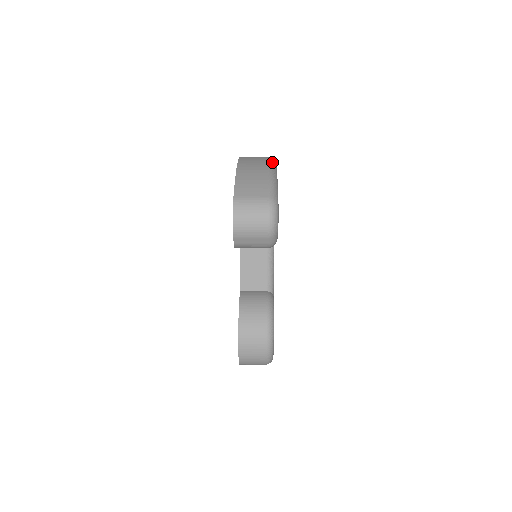
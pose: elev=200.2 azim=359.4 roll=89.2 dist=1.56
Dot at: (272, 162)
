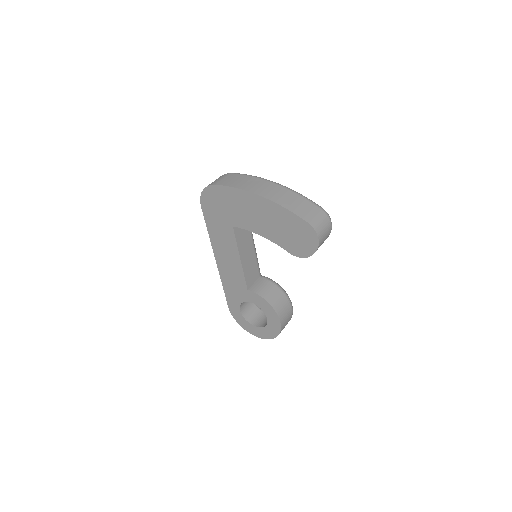
Dot at: (263, 178)
